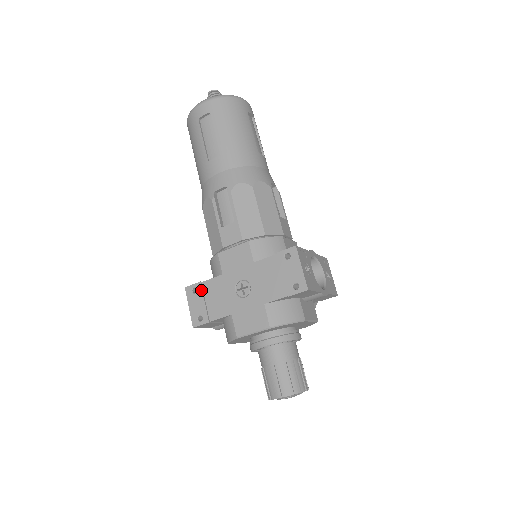
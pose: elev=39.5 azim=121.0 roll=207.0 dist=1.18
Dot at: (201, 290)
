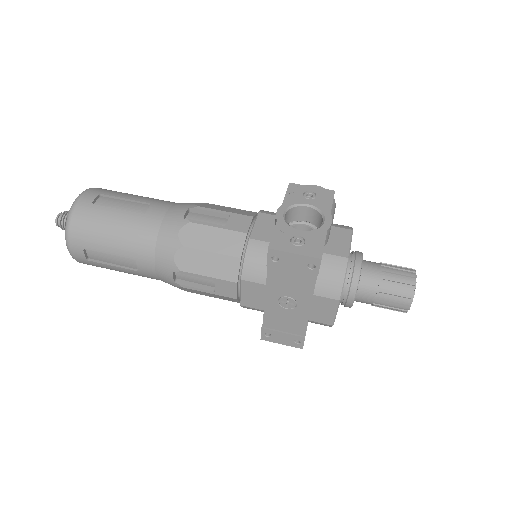
Dot at: (270, 331)
